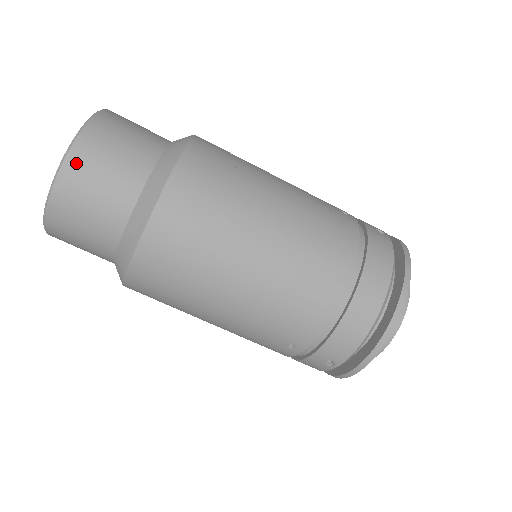
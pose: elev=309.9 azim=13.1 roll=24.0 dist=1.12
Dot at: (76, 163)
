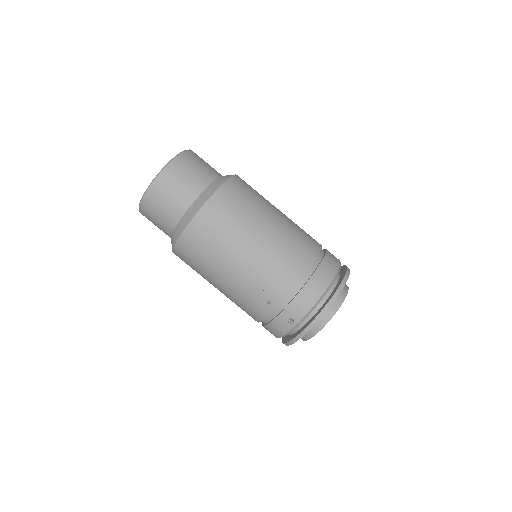
Dot at: (176, 165)
